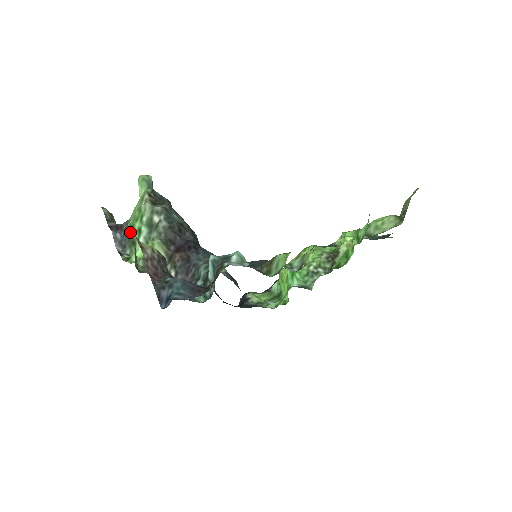
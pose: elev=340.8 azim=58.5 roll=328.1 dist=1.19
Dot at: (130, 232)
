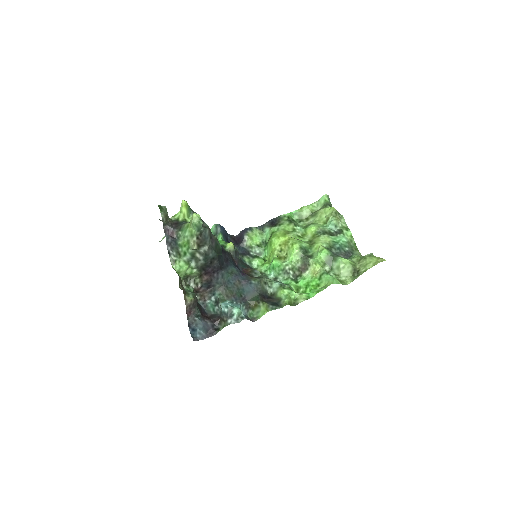
Dot at: (178, 247)
